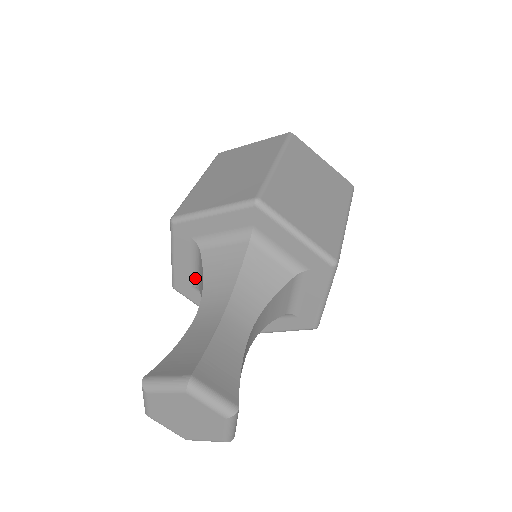
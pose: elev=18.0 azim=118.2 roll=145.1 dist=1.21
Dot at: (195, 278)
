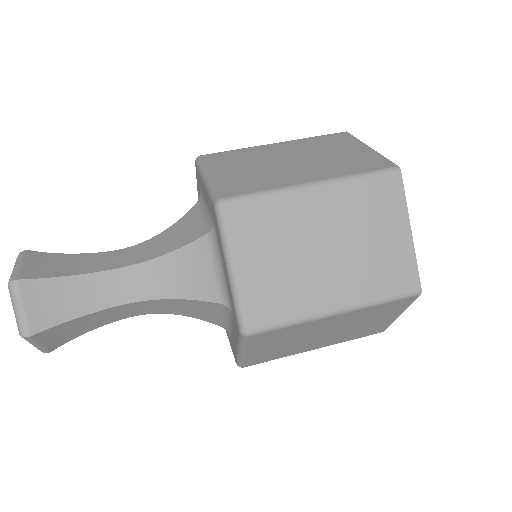
Dot at: occluded
